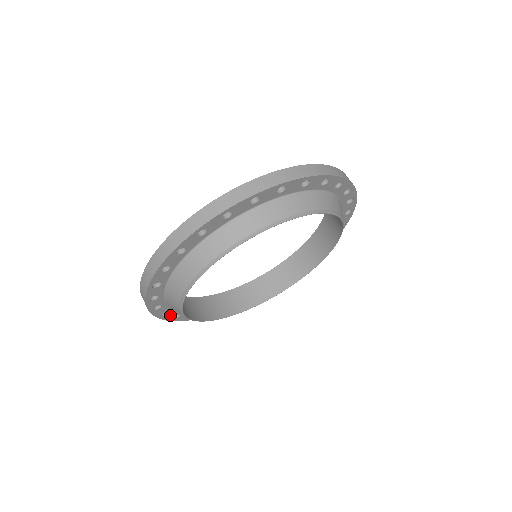
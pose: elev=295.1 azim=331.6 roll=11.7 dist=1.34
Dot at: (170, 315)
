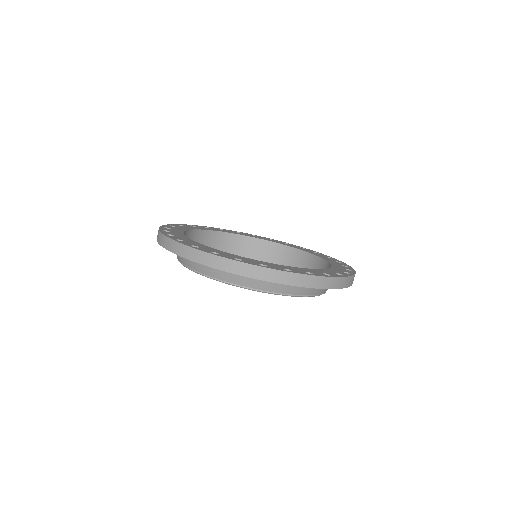
Dot at: occluded
